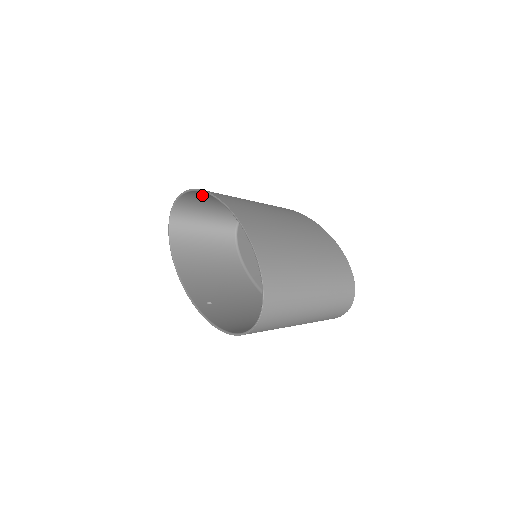
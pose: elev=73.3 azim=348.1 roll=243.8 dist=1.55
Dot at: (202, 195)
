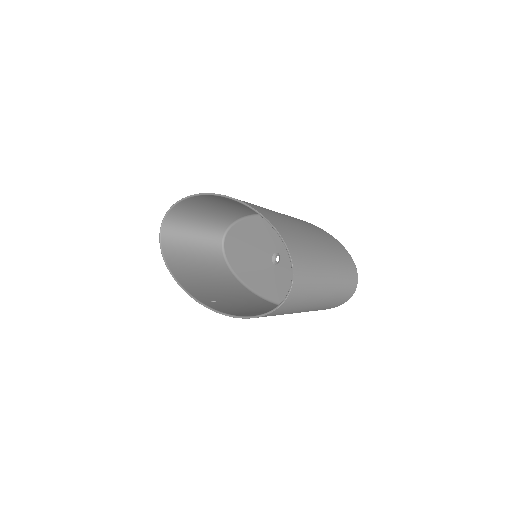
Dot at: (198, 203)
